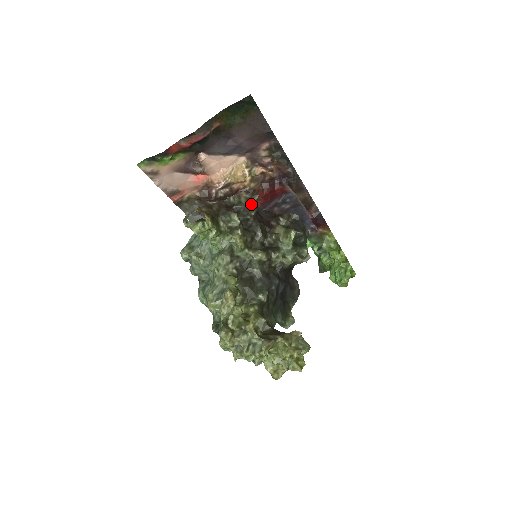
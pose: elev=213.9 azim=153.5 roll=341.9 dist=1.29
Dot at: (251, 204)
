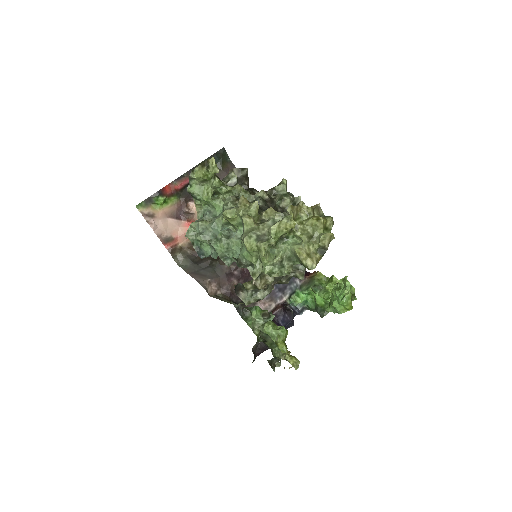
Dot at: (243, 175)
